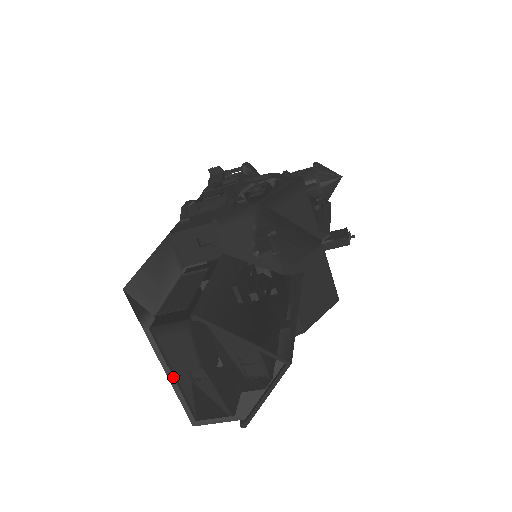
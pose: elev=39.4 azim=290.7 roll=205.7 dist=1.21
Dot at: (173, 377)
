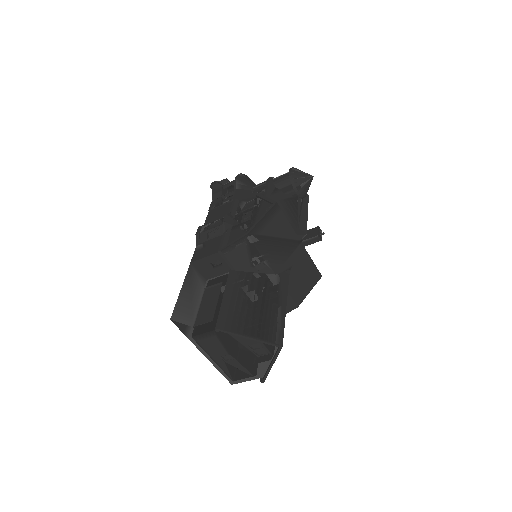
Dot at: (213, 361)
